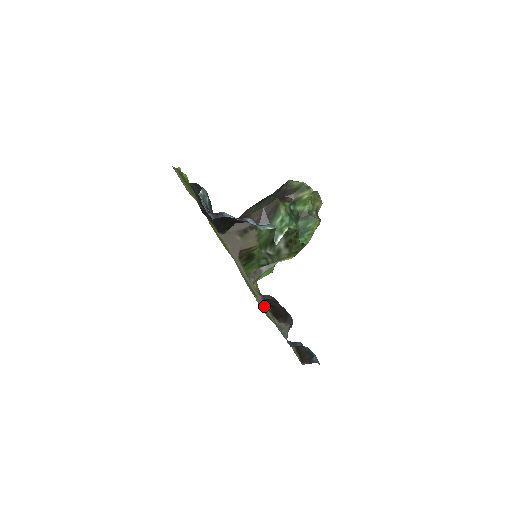
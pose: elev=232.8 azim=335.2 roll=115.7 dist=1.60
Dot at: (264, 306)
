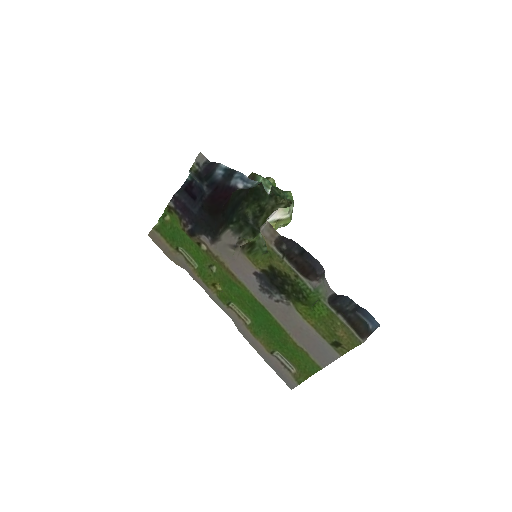
Dot at: (289, 329)
